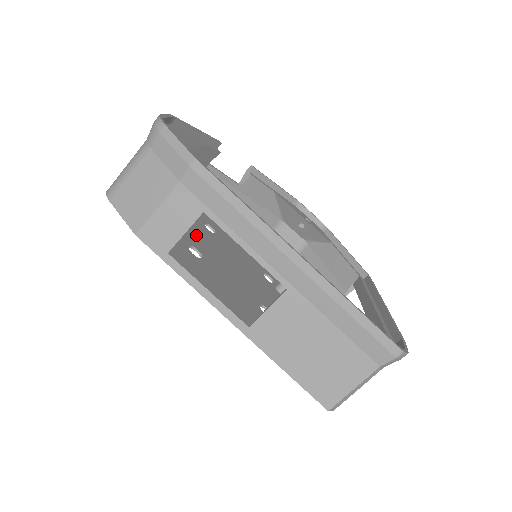
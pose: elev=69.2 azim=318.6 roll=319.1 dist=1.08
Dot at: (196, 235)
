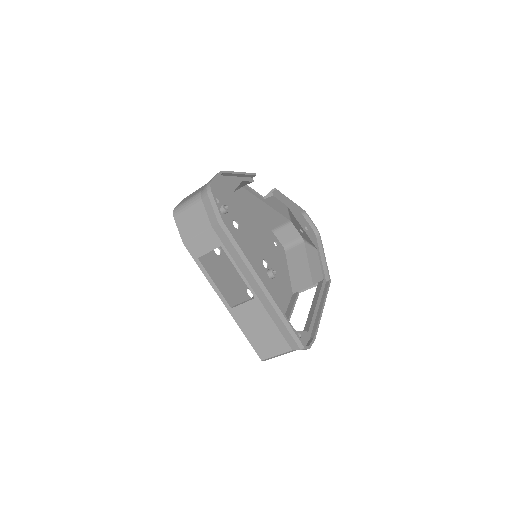
Dot at: occluded
